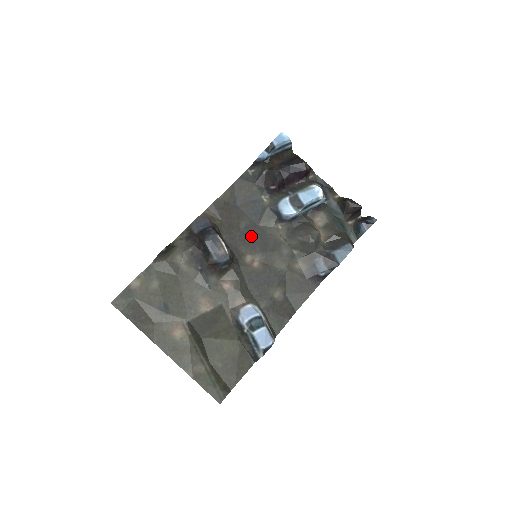
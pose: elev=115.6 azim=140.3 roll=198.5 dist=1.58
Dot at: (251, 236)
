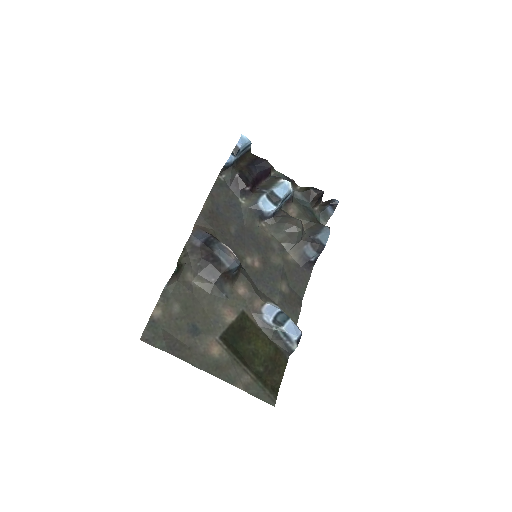
Dot at: (243, 239)
